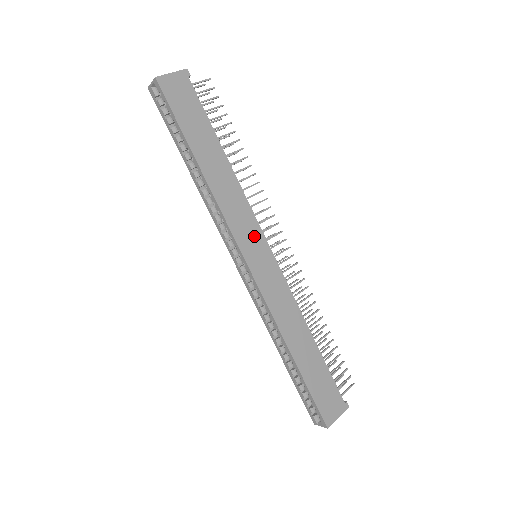
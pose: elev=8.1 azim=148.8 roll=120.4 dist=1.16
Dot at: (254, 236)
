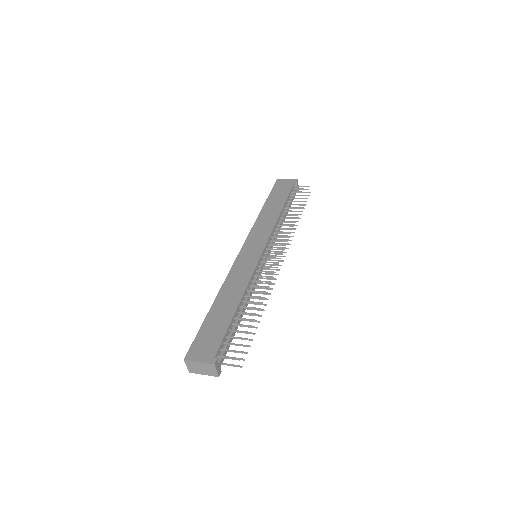
Dot at: (260, 241)
